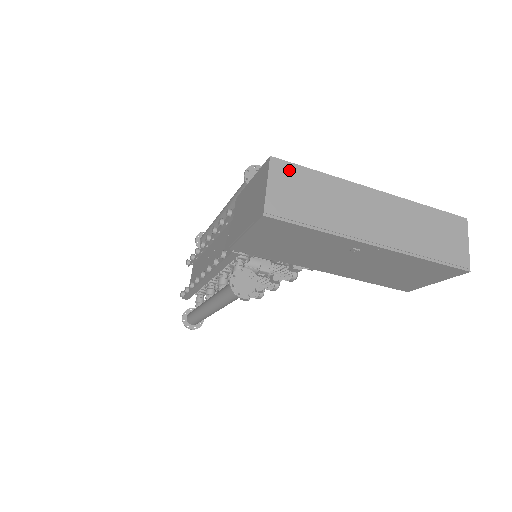
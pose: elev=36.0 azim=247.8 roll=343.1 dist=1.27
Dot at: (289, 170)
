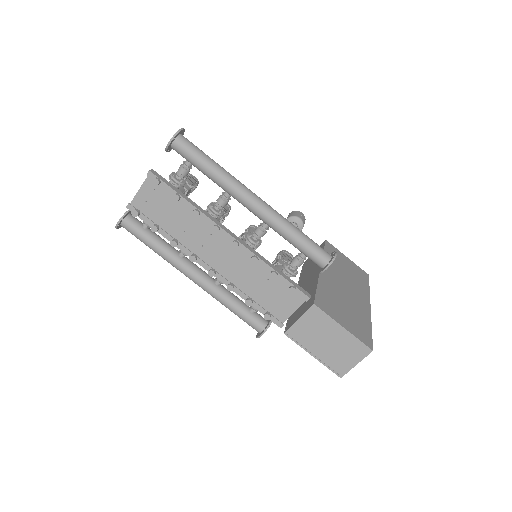
Dot at: occluded
